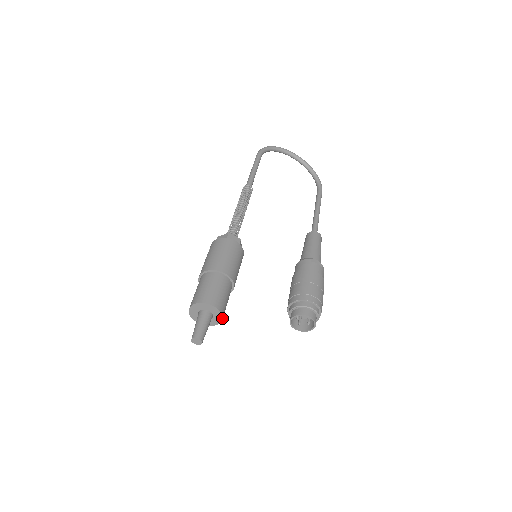
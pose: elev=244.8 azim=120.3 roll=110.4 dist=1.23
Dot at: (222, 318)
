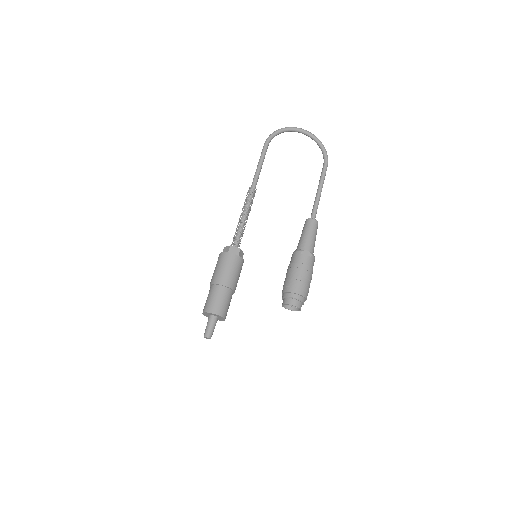
Dot at: (224, 319)
